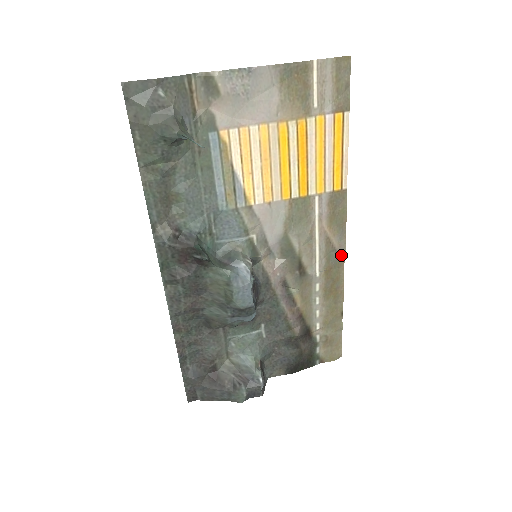
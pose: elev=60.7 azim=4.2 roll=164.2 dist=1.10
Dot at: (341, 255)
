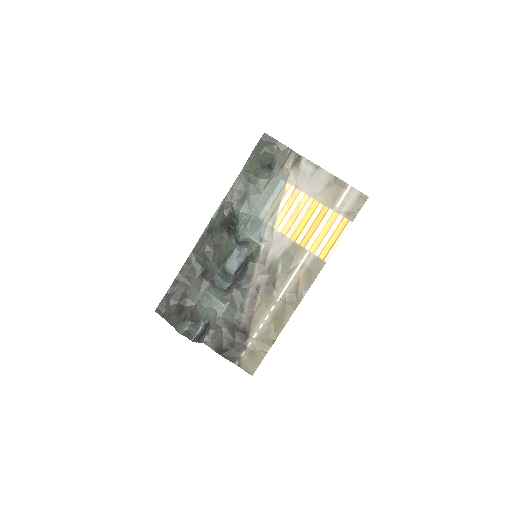
Dot at: (298, 300)
